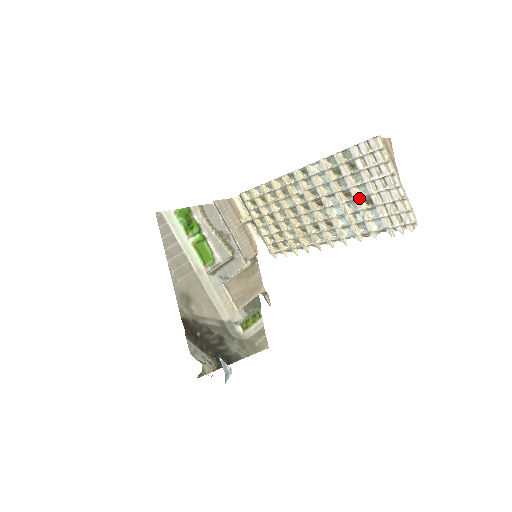
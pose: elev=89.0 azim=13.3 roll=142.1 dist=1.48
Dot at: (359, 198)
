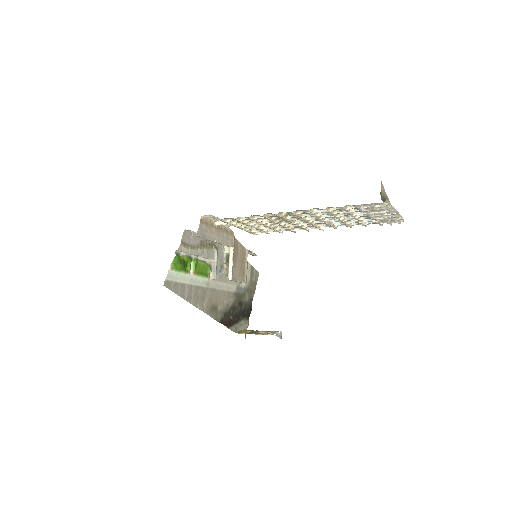
Dot at: (356, 218)
